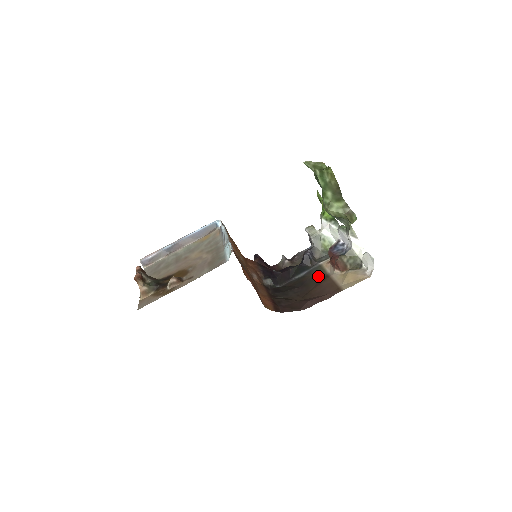
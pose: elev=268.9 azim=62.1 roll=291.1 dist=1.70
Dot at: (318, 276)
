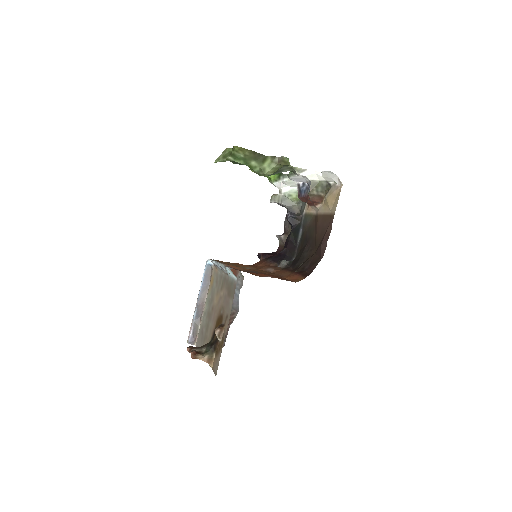
Dot at: (311, 223)
